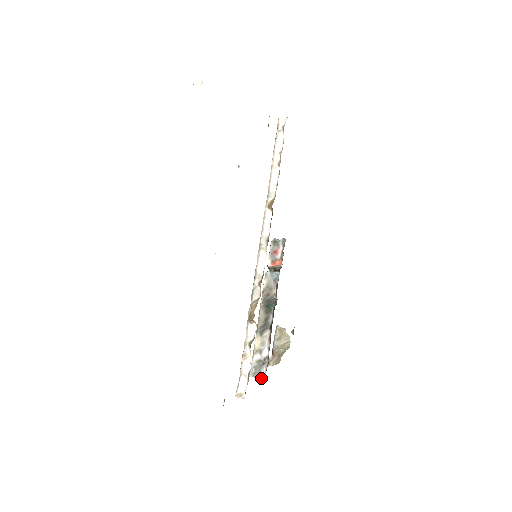
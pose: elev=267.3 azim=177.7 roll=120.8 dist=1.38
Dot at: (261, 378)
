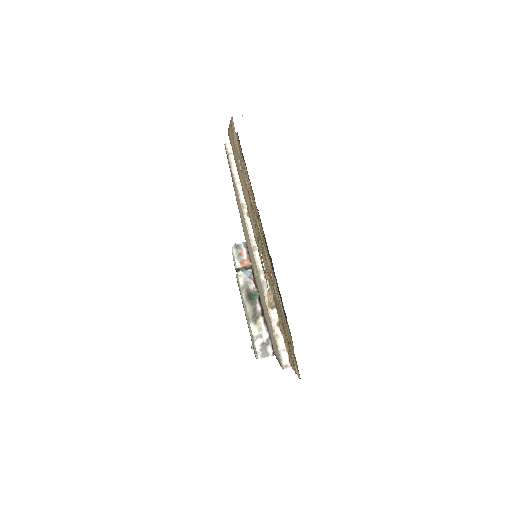
Dot at: occluded
